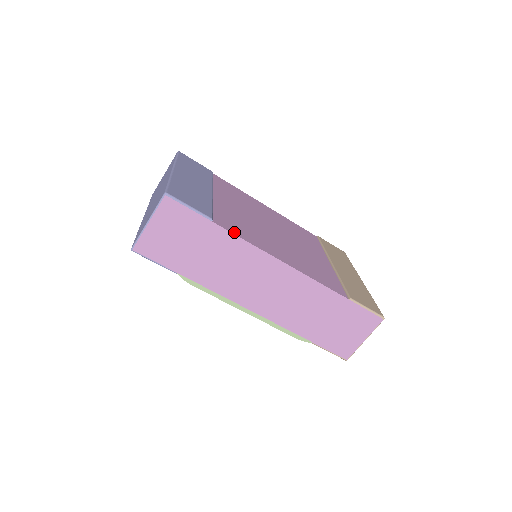
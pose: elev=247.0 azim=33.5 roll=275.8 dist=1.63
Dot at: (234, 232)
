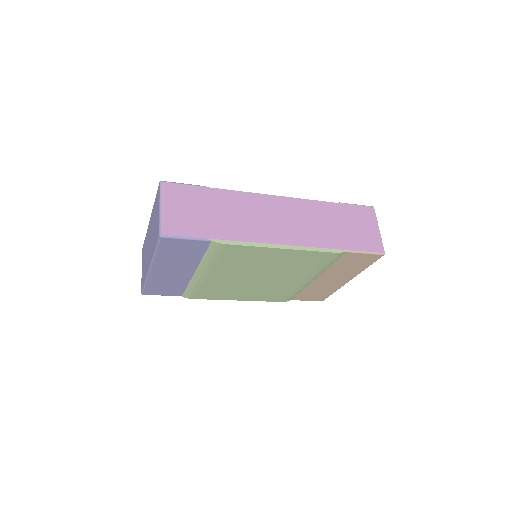
Dot at: (226, 192)
